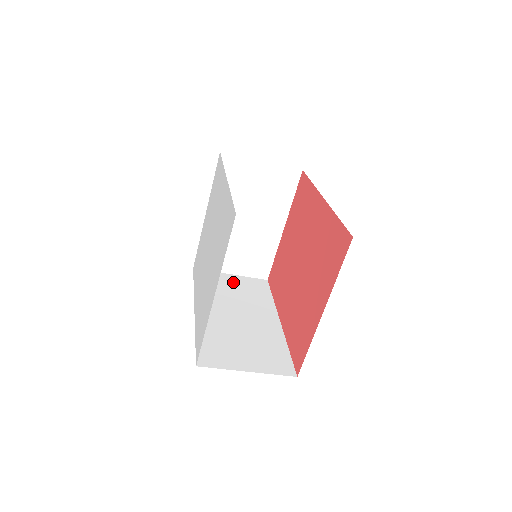
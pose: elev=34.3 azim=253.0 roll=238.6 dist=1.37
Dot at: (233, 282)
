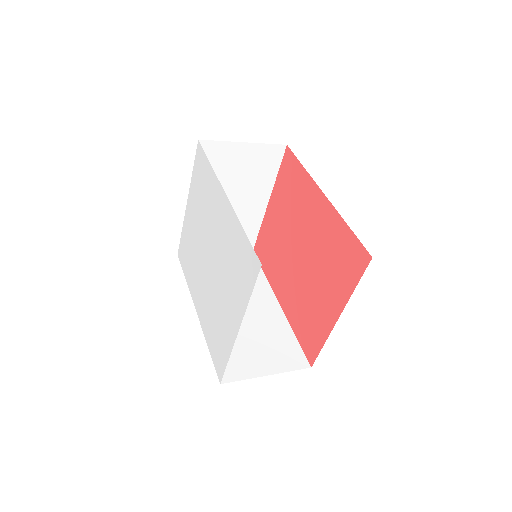
Dot at: occluded
